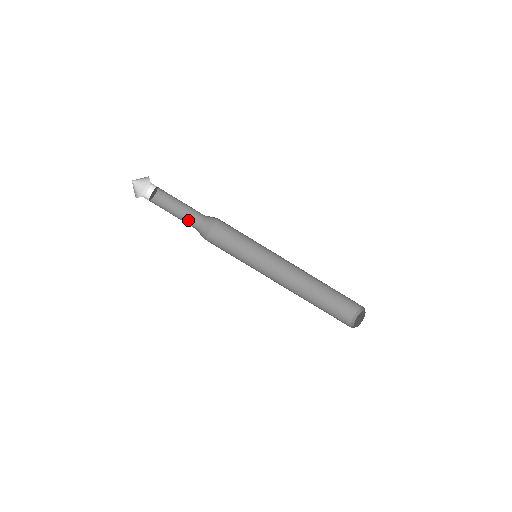
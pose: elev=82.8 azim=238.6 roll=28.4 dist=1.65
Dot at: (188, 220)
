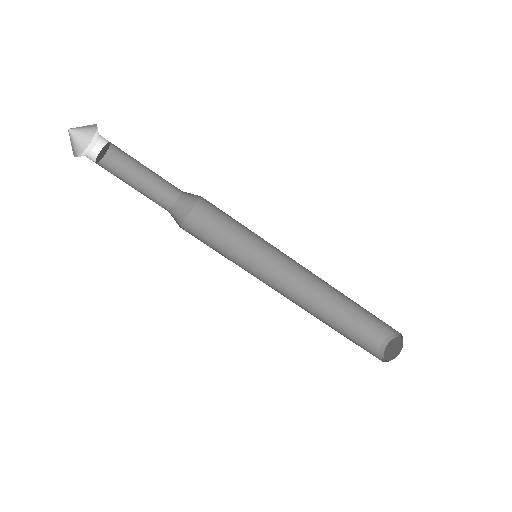
Dot at: (156, 197)
